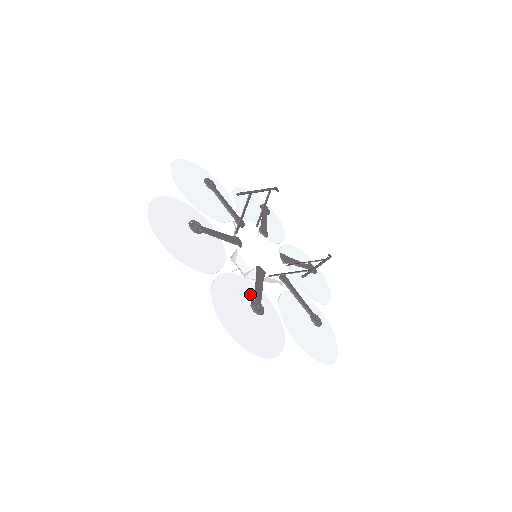
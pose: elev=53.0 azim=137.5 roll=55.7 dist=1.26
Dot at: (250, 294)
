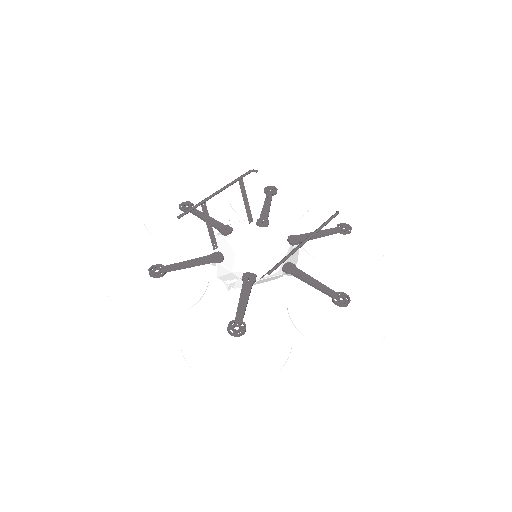
Dot at: occluded
